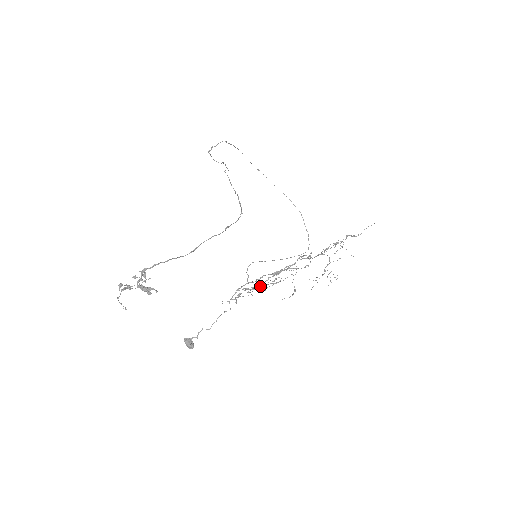
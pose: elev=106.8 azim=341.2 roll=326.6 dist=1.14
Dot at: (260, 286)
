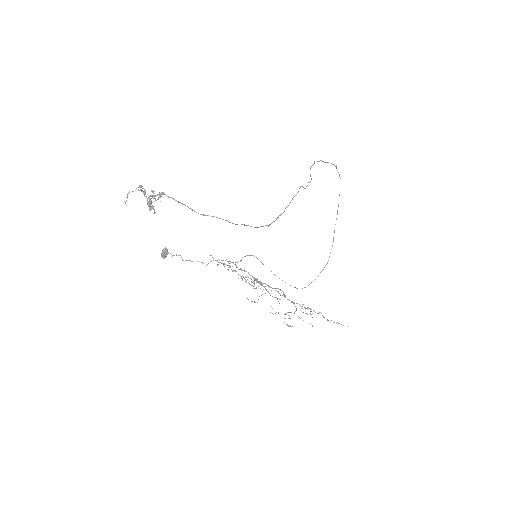
Dot at: occluded
